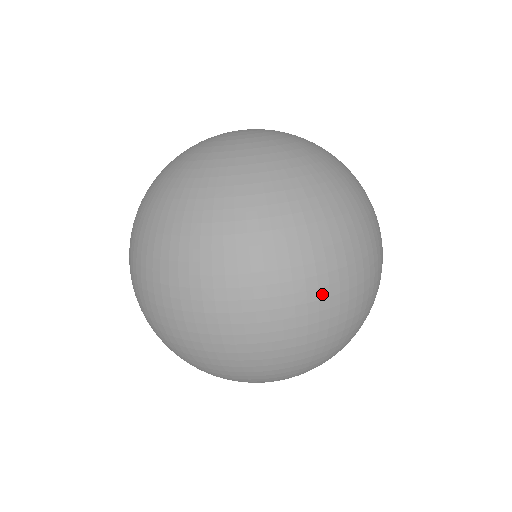
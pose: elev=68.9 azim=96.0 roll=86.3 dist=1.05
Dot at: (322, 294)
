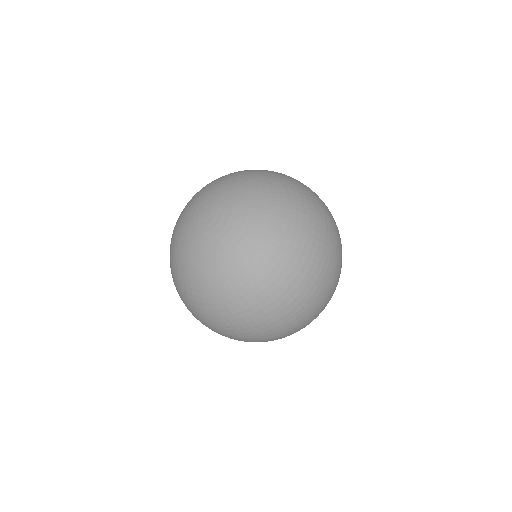
Dot at: (334, 252)
